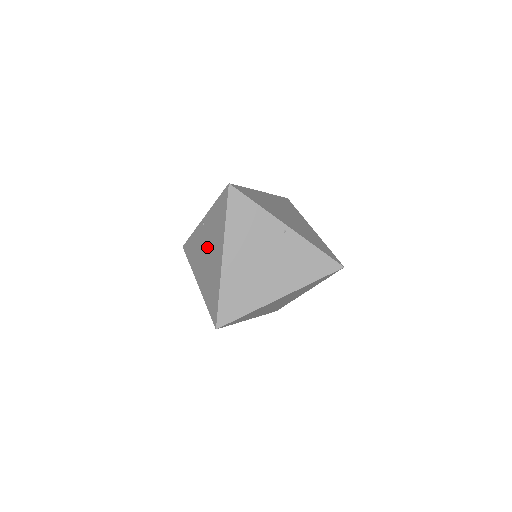
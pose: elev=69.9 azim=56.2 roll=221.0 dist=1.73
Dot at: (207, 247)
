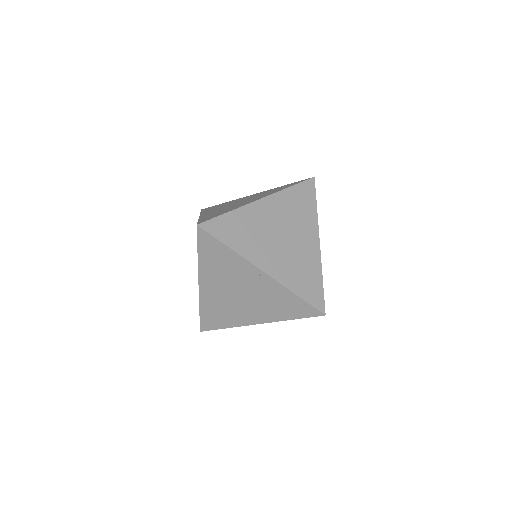
Dot at: occluded
